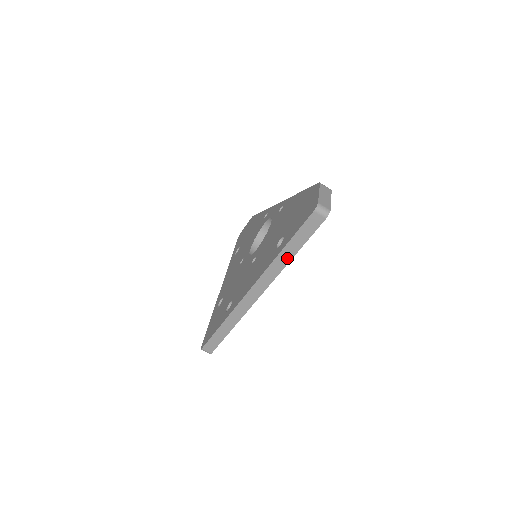
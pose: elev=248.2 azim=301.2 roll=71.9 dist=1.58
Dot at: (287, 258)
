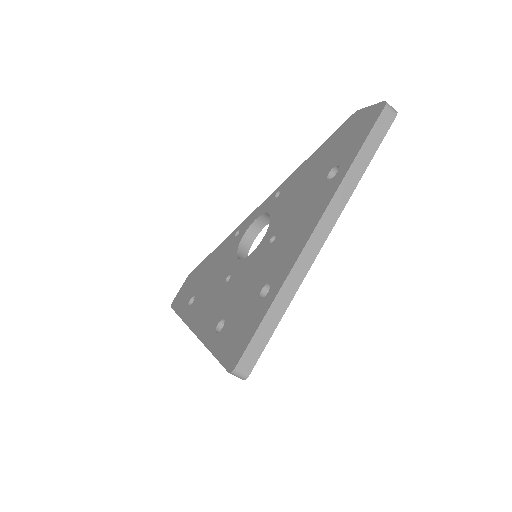
Dot at: (358, 174)
